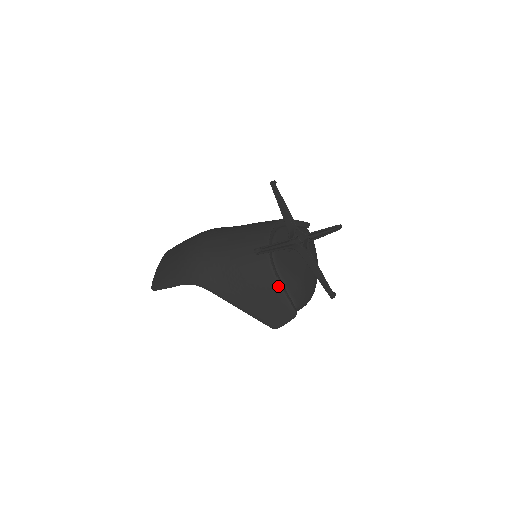
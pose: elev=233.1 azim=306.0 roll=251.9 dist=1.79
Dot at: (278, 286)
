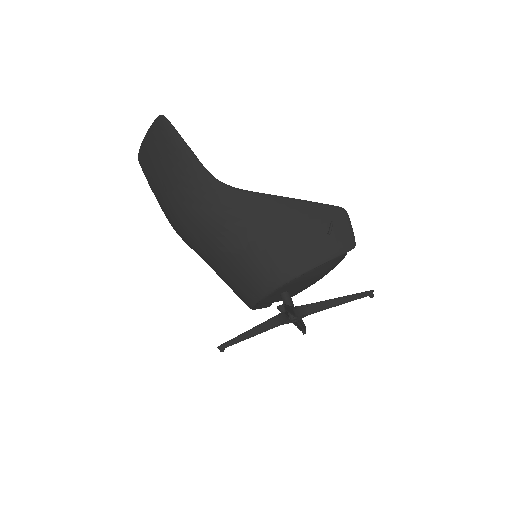
Dot at: occluded
